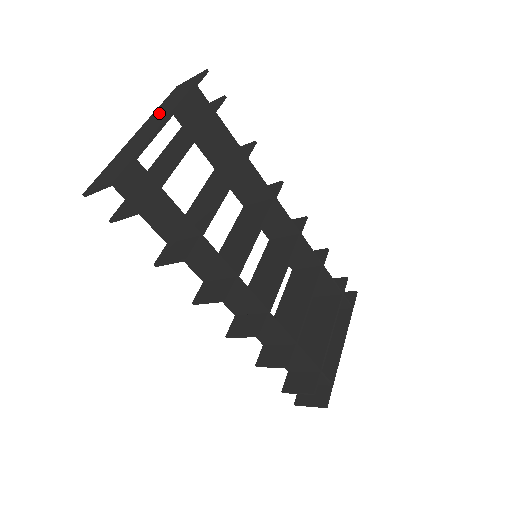
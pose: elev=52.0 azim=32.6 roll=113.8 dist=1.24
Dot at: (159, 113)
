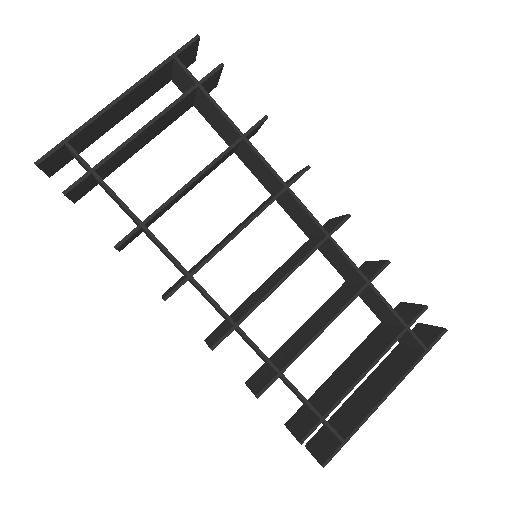
Dot at: occluded
